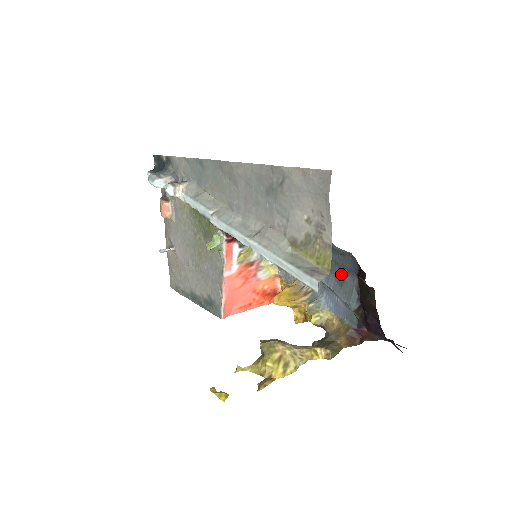
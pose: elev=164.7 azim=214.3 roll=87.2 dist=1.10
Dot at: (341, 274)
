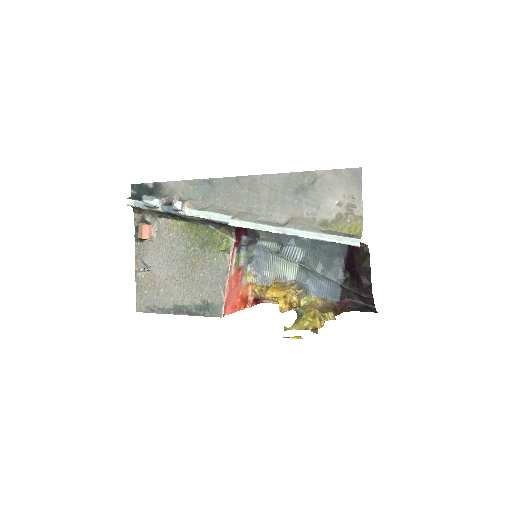
Dot at: (329, 259)
